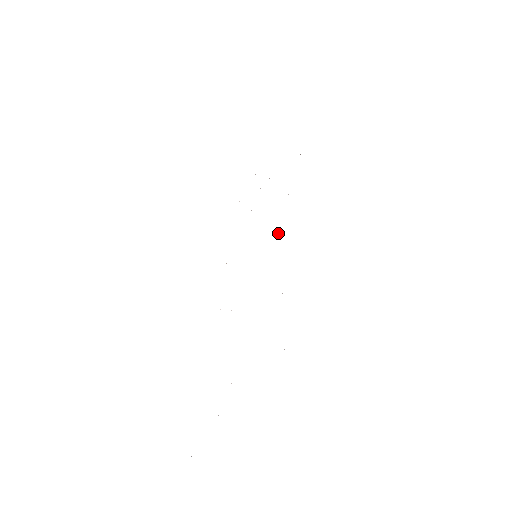
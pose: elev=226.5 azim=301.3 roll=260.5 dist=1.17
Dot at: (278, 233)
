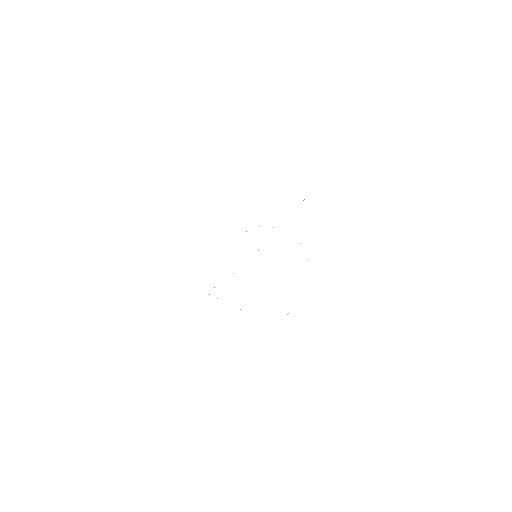
Dot at: occluded
